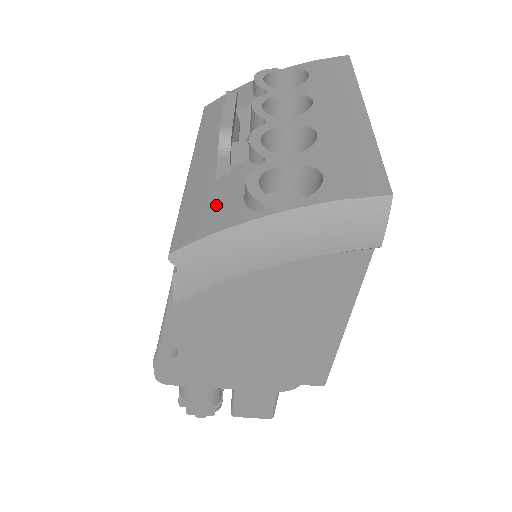
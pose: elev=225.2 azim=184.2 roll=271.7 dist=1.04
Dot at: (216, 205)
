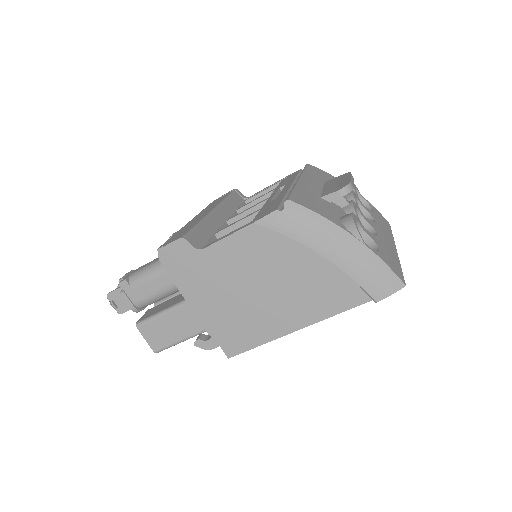
Dot at: (323, 207)
